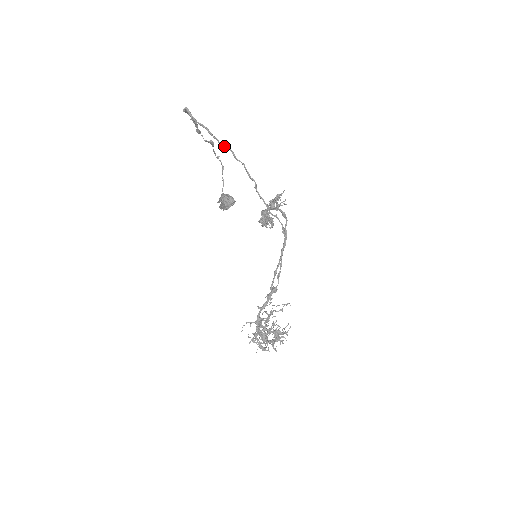
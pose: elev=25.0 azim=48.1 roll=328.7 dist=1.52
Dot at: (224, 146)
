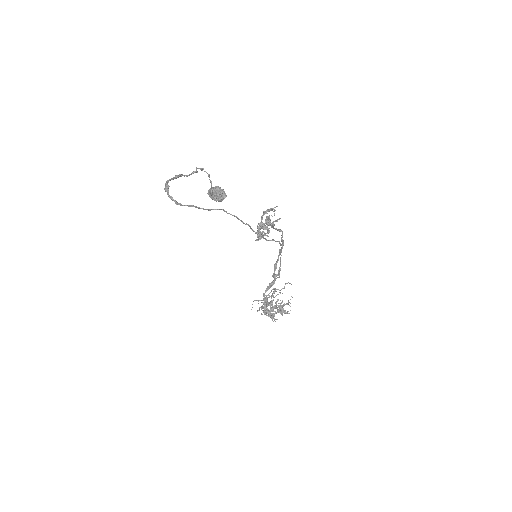
Dot at: occluded
